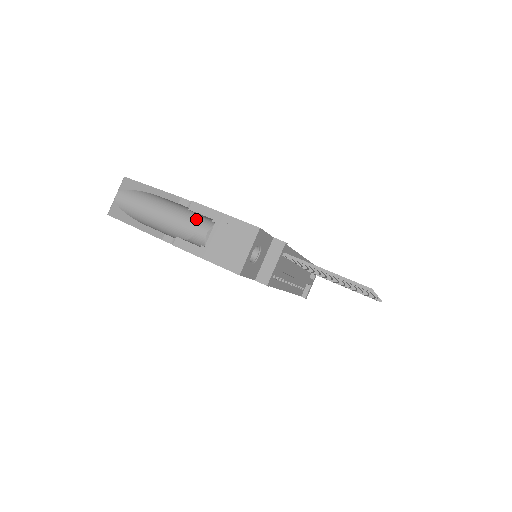
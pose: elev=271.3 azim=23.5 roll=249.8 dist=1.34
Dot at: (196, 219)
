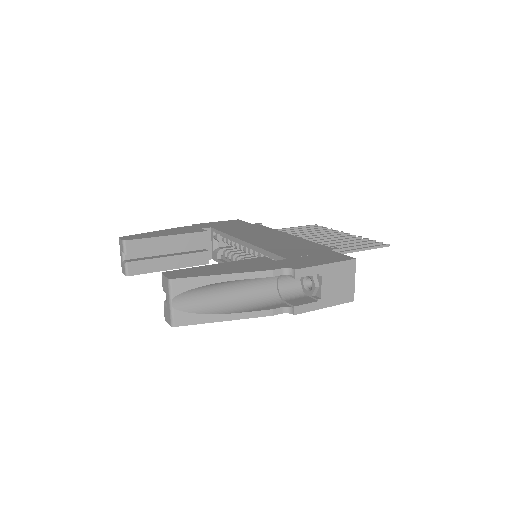
Dot at: (275, 276)
